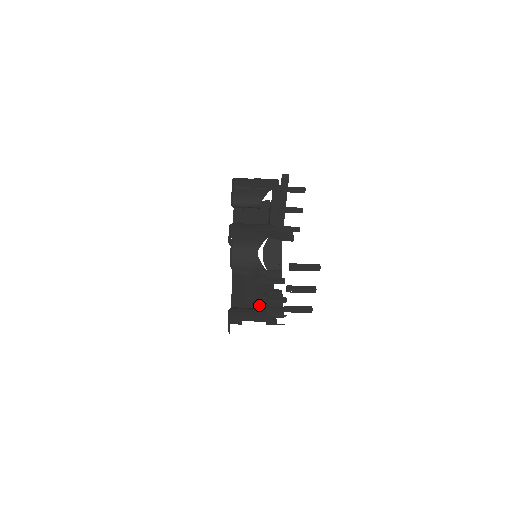
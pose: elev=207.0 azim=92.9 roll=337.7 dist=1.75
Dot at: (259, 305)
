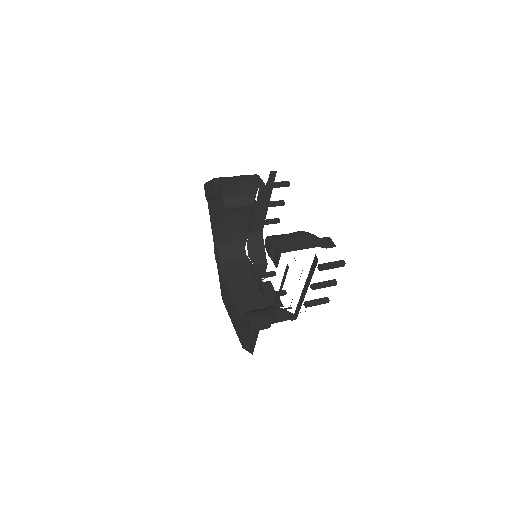
Dot at: (265, 303)
